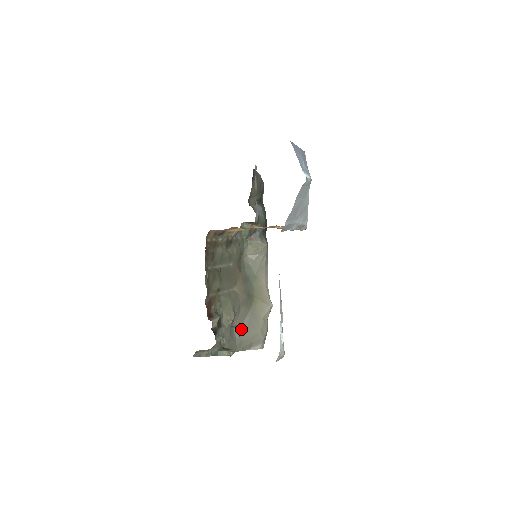
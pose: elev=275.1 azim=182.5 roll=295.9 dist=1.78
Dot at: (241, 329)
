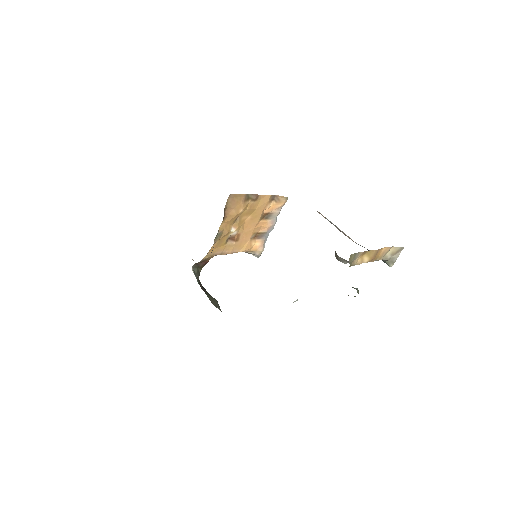
Dot at: occluded
